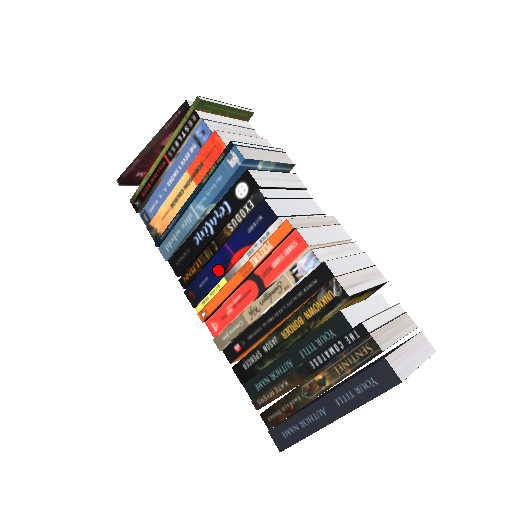
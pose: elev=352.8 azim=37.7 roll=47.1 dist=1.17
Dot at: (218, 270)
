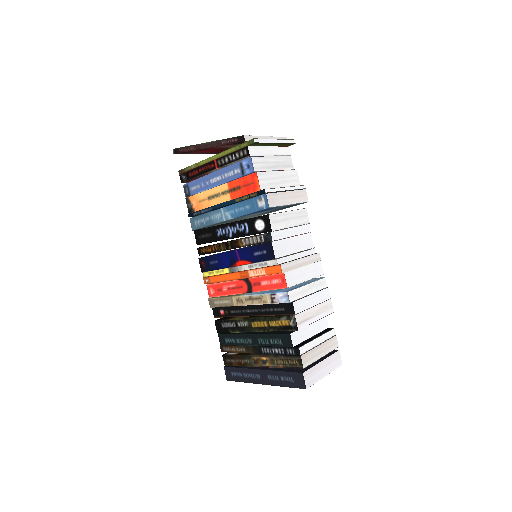
Dot at: (226, 262)
